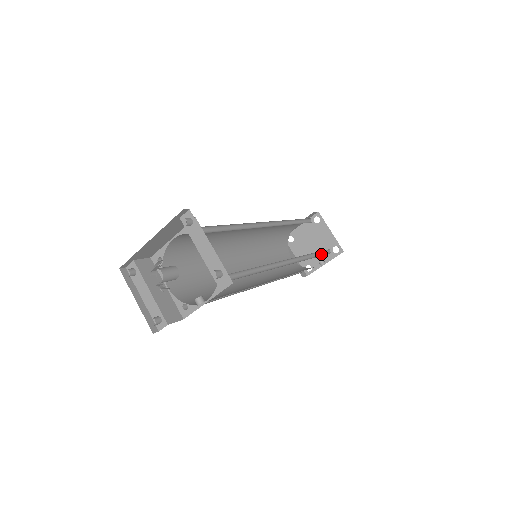
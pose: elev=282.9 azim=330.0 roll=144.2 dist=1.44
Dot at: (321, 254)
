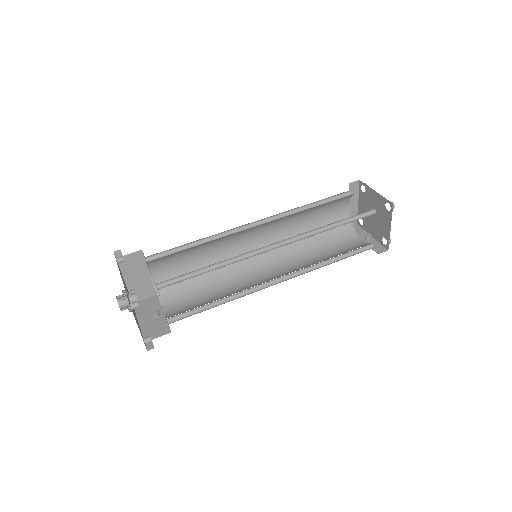
Dot at: (350, 252)
